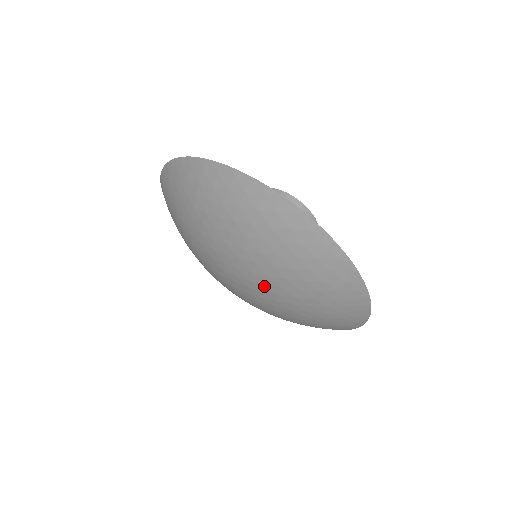
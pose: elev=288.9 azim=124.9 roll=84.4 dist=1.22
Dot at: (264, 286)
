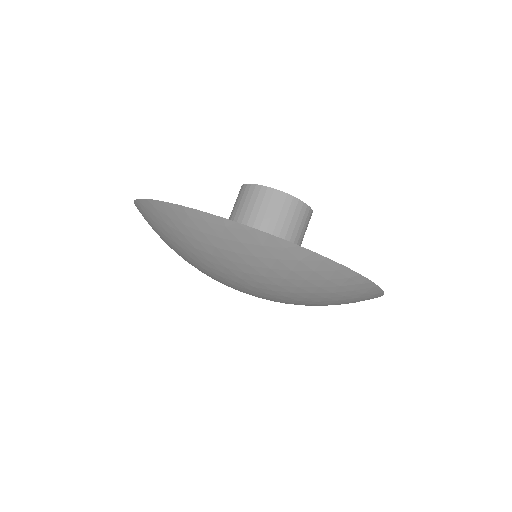
Dot at: (280, 300)
